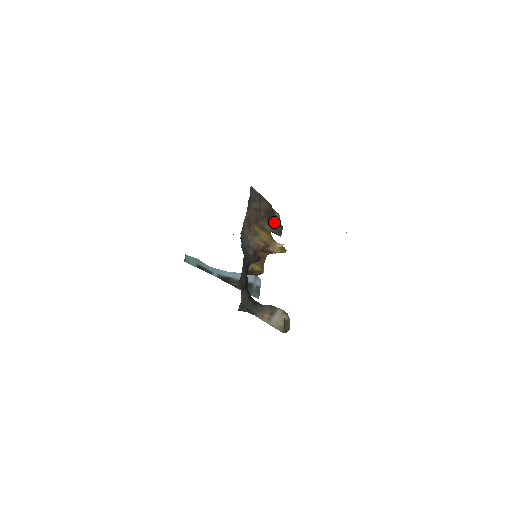
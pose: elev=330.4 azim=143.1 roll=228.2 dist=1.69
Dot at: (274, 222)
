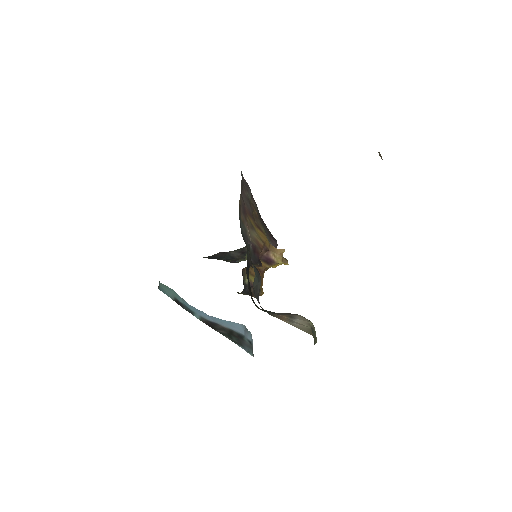
Dot at: (268, 231)
